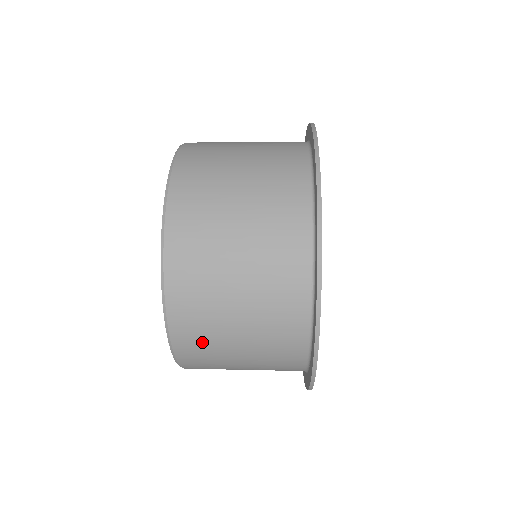
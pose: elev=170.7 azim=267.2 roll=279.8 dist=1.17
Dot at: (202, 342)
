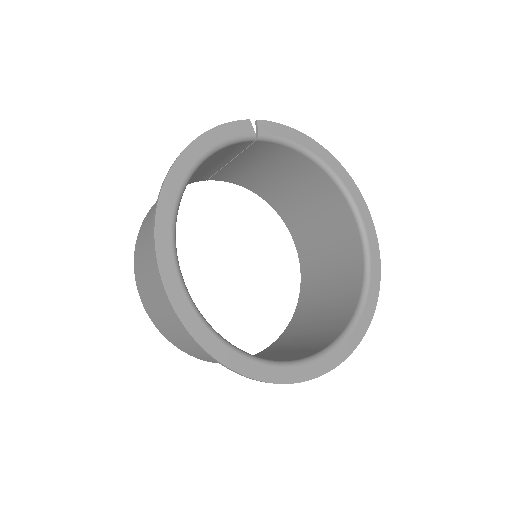
Dot at: (183, 345)
